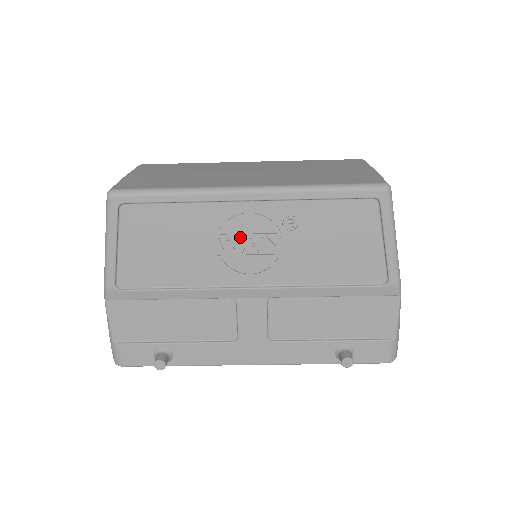
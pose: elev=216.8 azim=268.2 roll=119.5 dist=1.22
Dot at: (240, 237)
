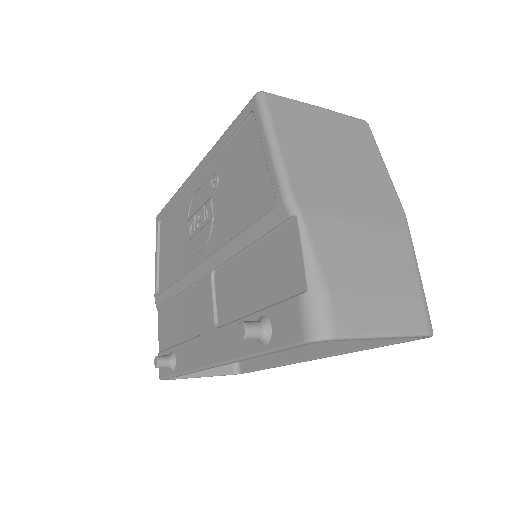
Dot at: (196, 214)
